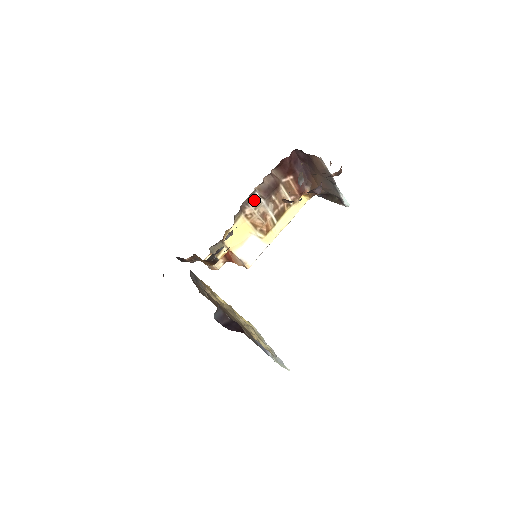
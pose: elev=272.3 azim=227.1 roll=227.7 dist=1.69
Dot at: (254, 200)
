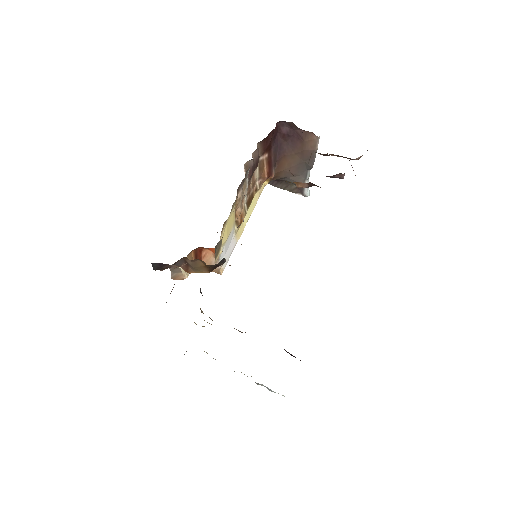
Dot at: (244, 180)
